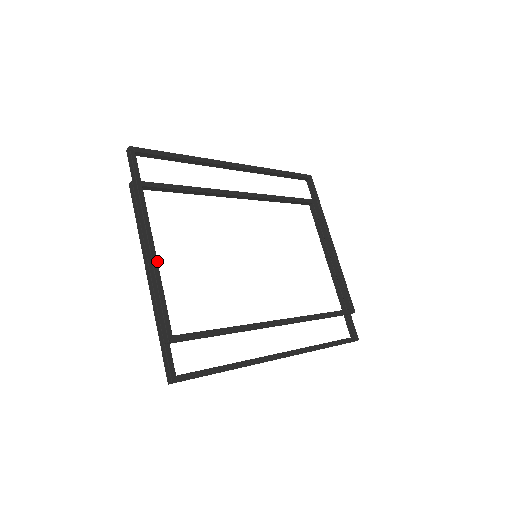
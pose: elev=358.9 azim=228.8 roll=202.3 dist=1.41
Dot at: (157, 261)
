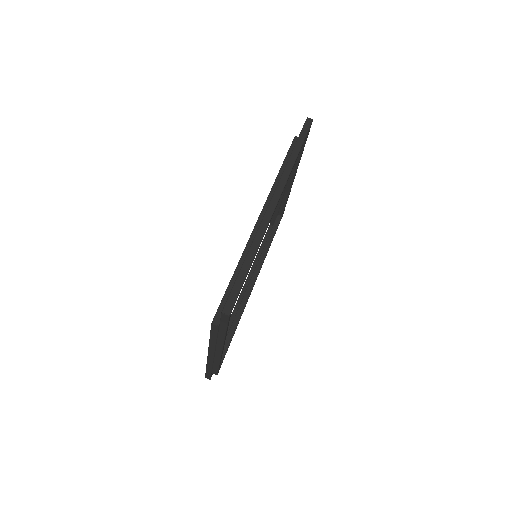
Dot at: (222, 353)
